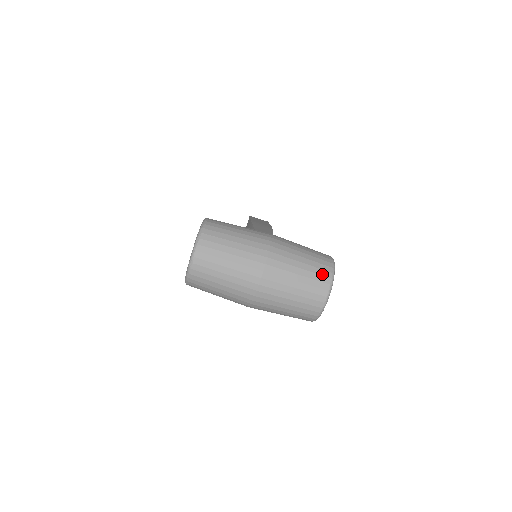
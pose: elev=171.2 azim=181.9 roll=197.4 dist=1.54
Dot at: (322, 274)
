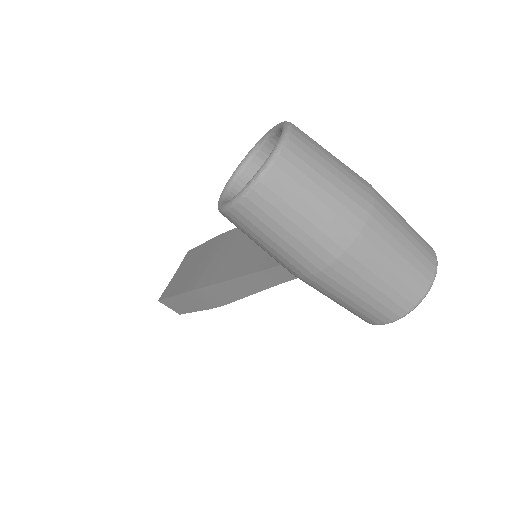
Dot at: (427, 244)
